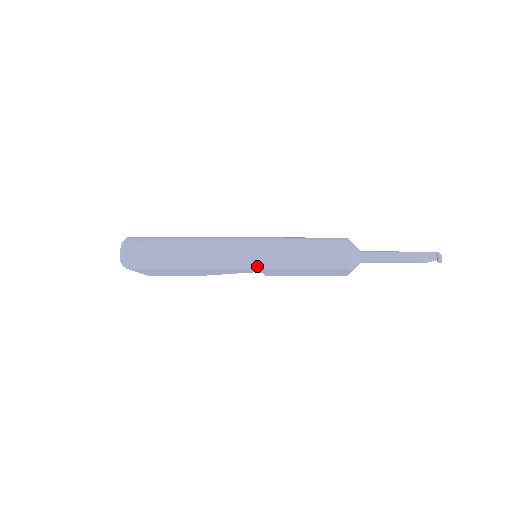
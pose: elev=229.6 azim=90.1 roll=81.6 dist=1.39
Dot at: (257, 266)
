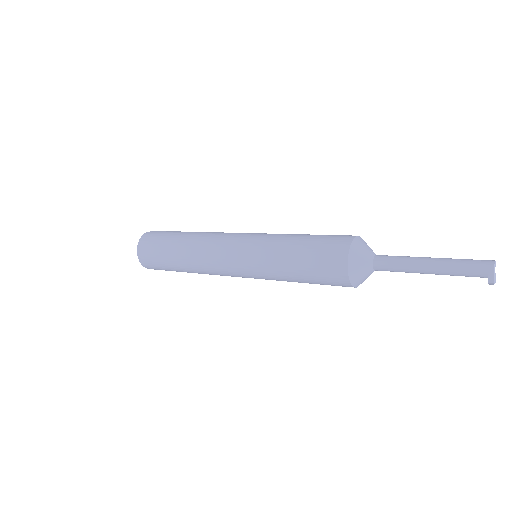
Dot at: occluded
